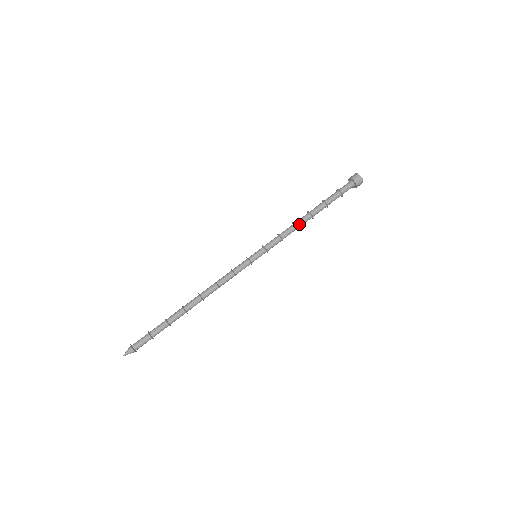
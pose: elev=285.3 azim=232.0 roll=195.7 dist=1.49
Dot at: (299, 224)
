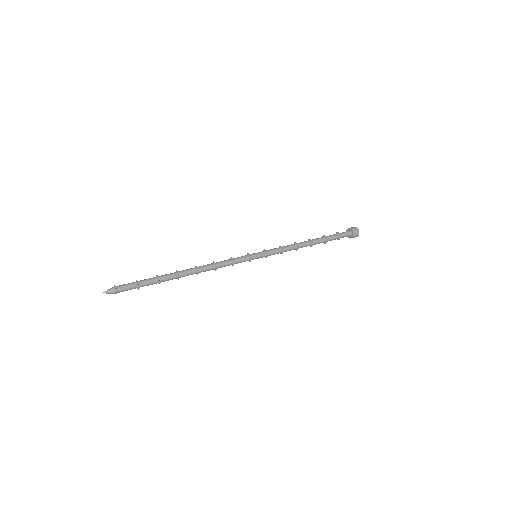
Dot at: (300, 246)
